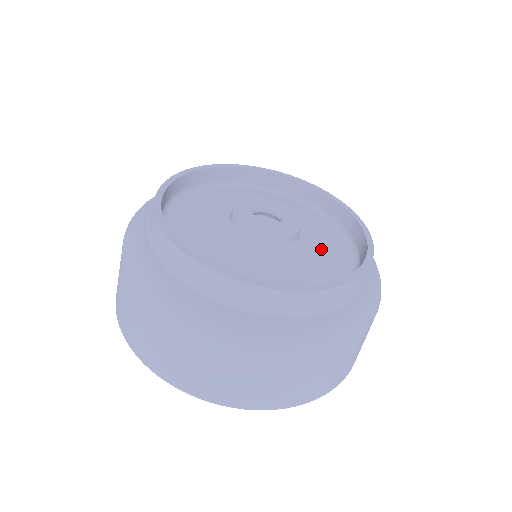
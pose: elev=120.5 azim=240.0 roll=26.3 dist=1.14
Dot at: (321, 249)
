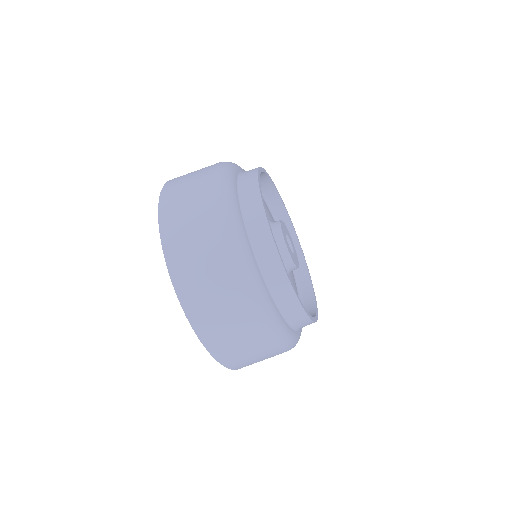
Dot at: occluded
